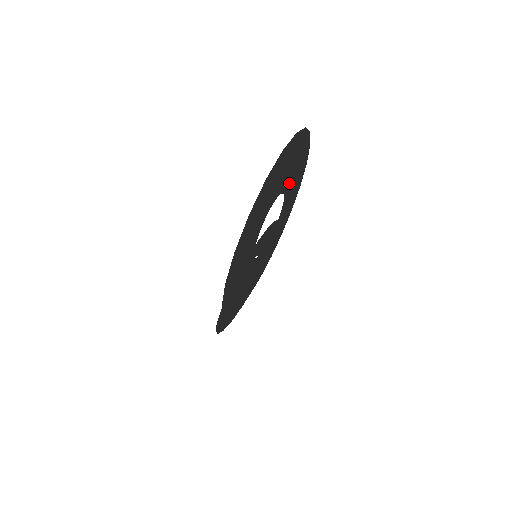
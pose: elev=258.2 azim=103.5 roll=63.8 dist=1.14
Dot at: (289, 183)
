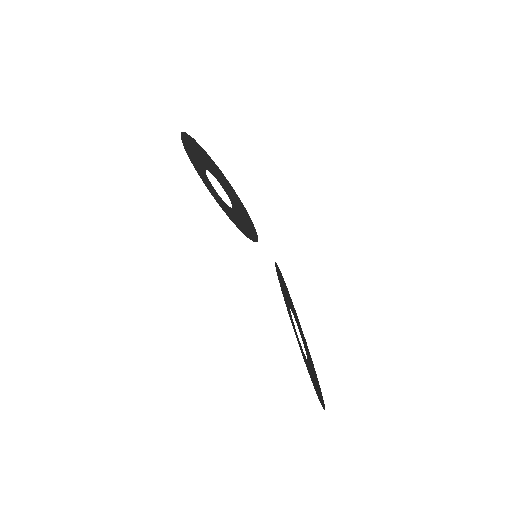
Dot at: (222, 201)
